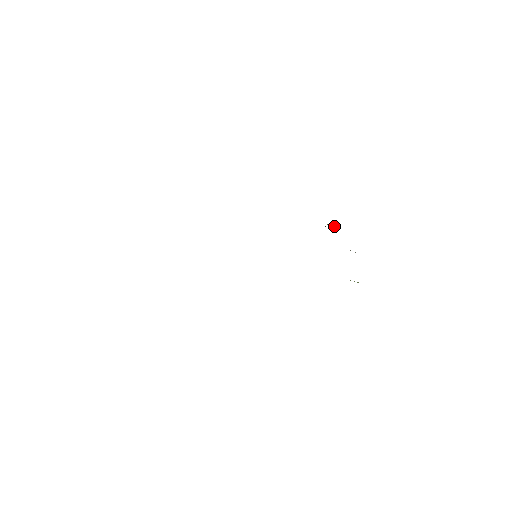
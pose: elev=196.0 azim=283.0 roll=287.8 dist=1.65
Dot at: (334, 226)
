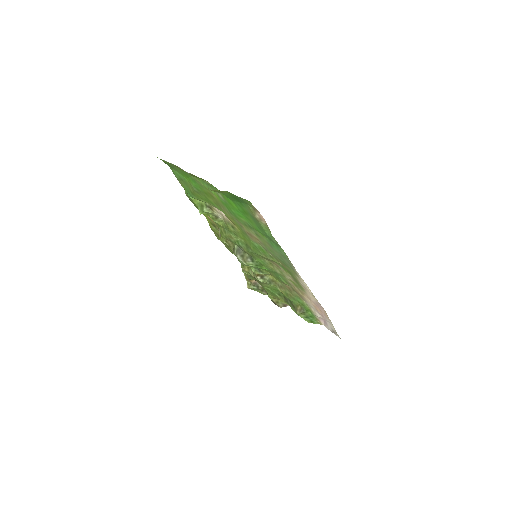
Dot at: (257, 286)
